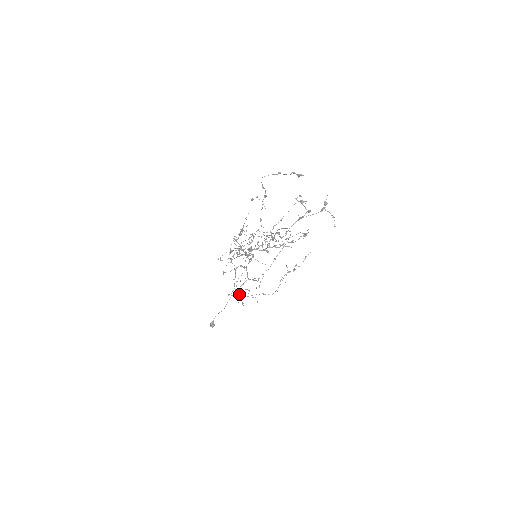
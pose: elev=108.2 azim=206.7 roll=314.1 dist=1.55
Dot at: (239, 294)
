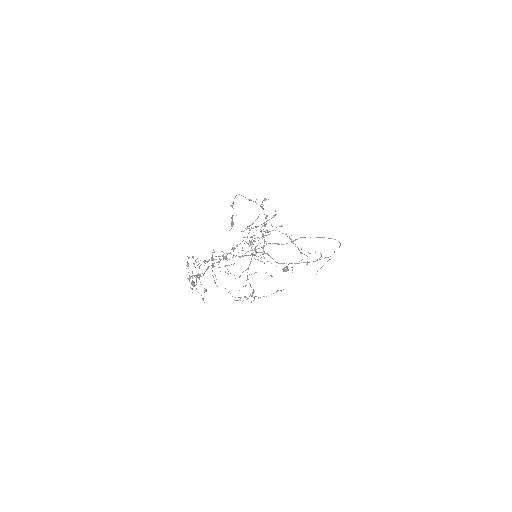
Dot at: (247, 276)
